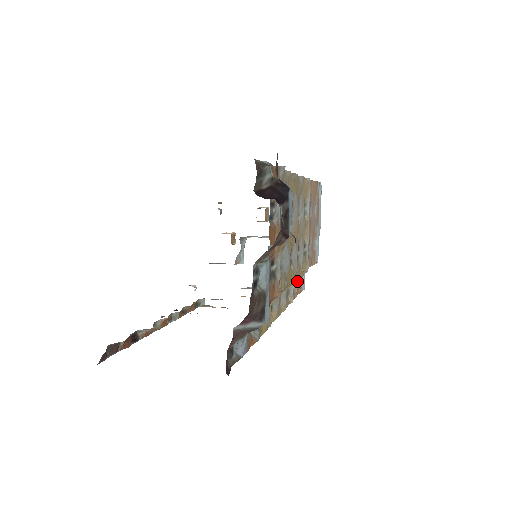
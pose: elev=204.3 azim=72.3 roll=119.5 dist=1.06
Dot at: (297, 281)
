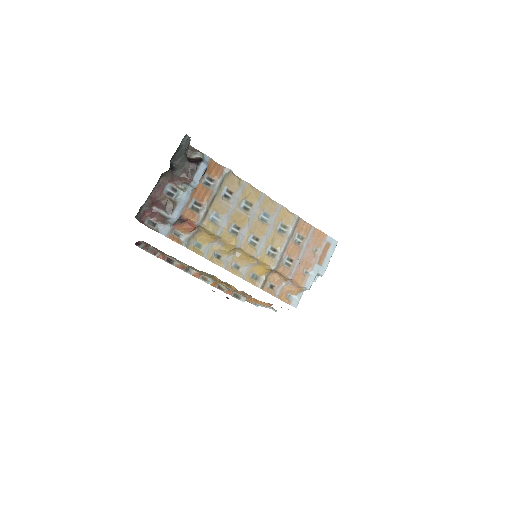
Dot at: (282, 289)
